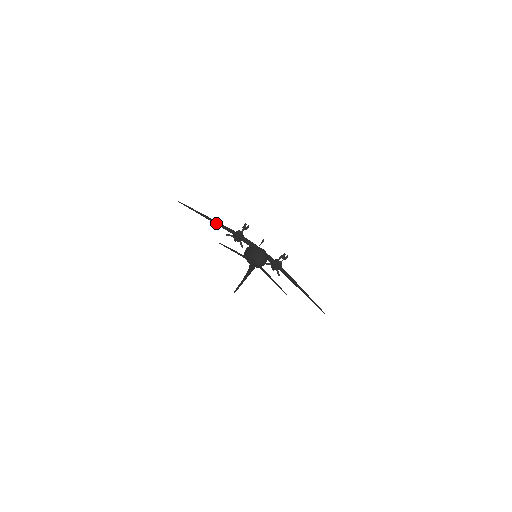
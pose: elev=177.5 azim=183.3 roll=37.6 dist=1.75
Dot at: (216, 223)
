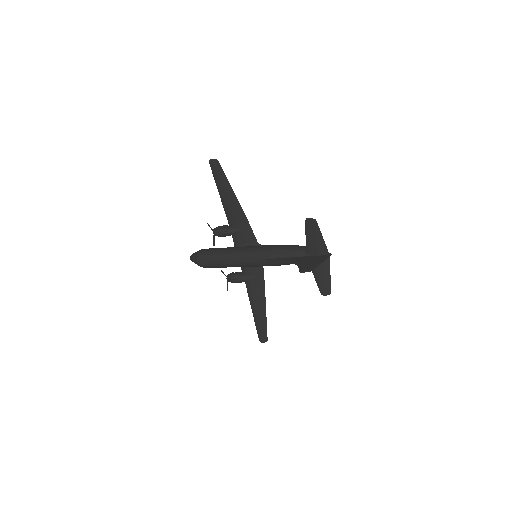
Dot at: (235, 204)
